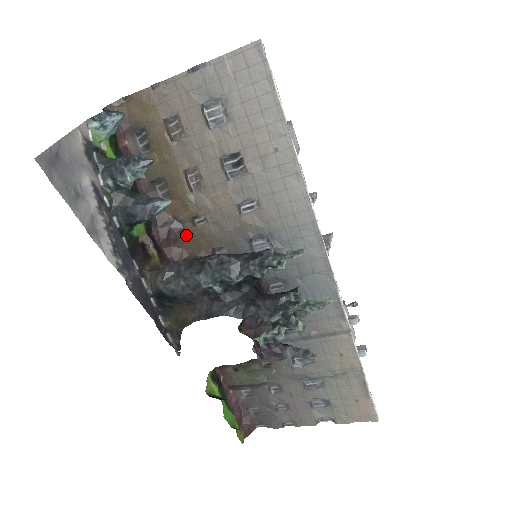
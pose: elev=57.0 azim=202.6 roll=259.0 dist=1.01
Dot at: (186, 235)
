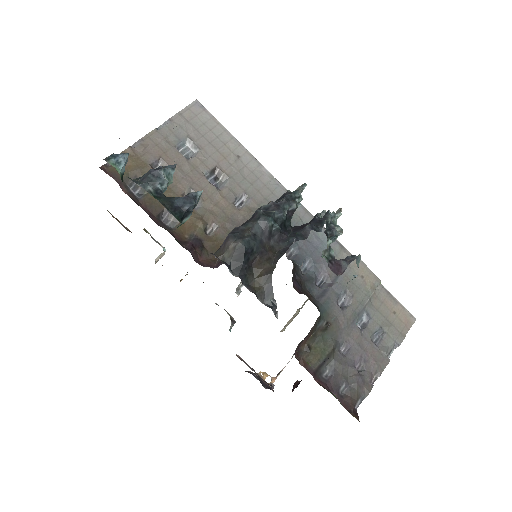
Dot at: (206, 246)
